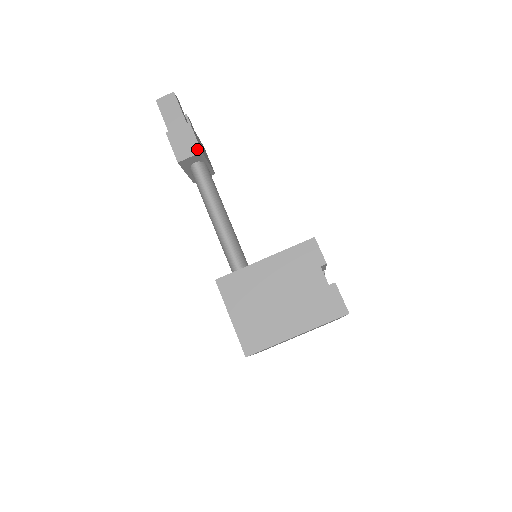
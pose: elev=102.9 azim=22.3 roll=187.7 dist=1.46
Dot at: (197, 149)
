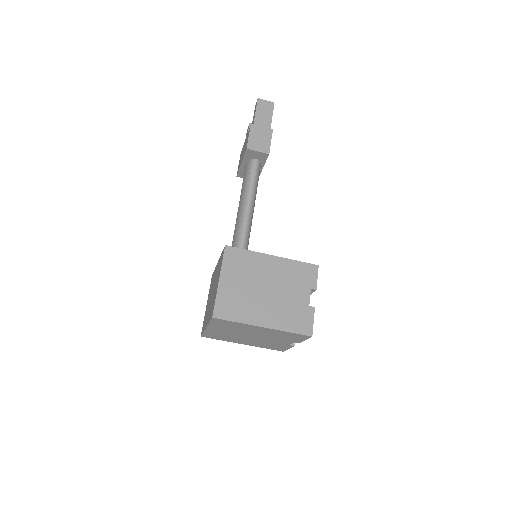
Dot at: (267, 150)
